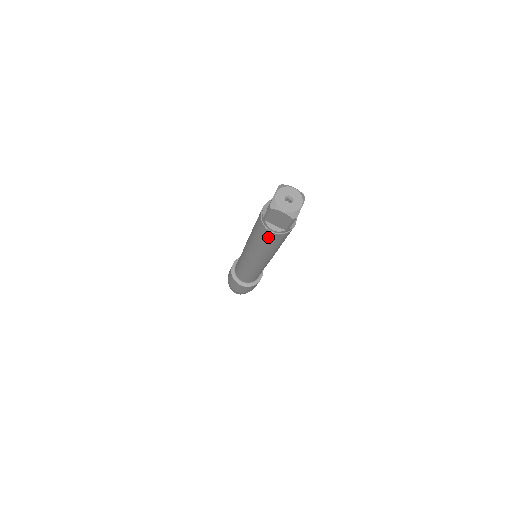
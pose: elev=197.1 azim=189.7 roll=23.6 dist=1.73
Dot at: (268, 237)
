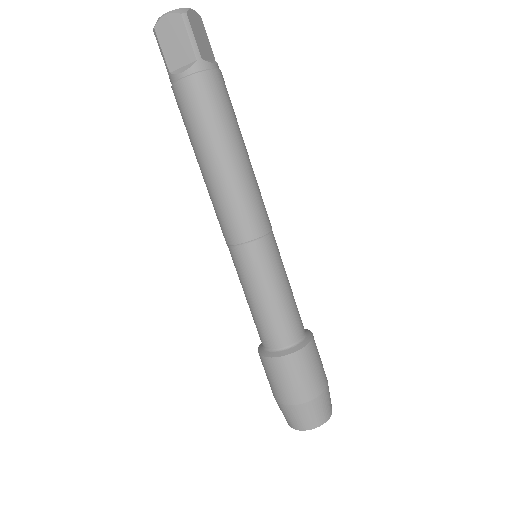
Dot at: (191, 102)
